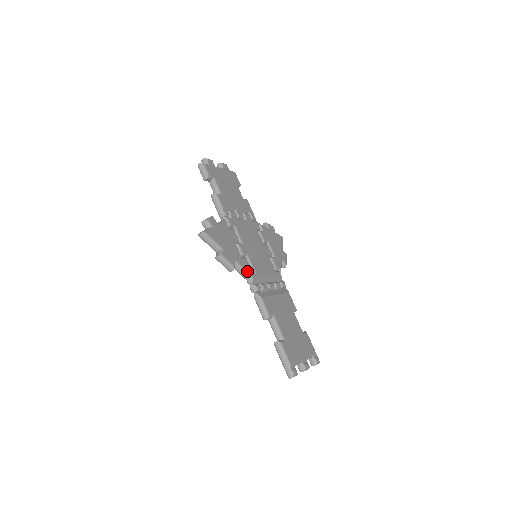
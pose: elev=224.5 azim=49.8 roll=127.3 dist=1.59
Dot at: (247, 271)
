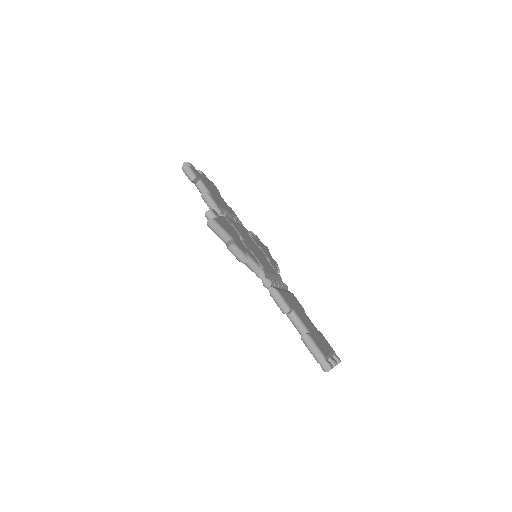
Dot at: (258, 264)
